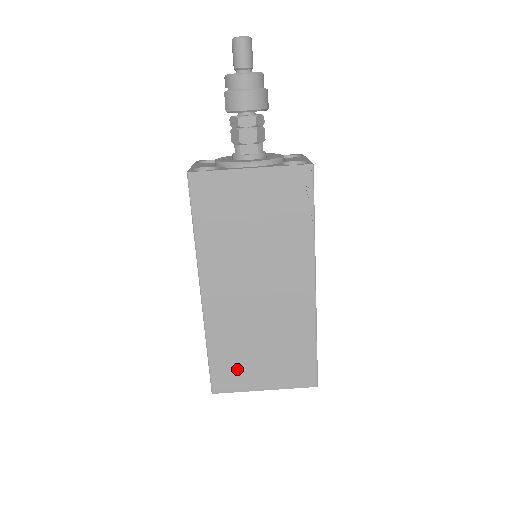
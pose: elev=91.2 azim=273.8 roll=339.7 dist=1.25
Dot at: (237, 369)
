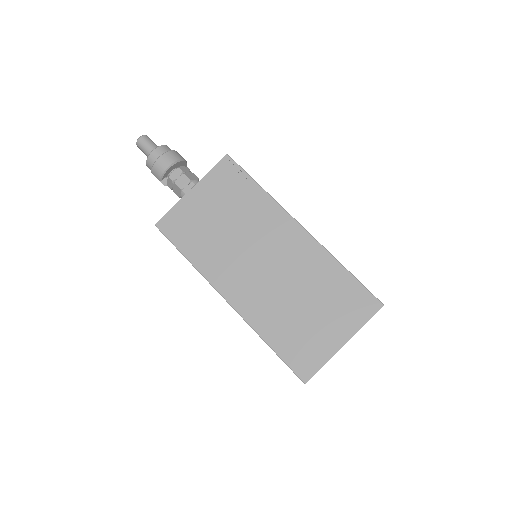
Dot at: (305, 343)
